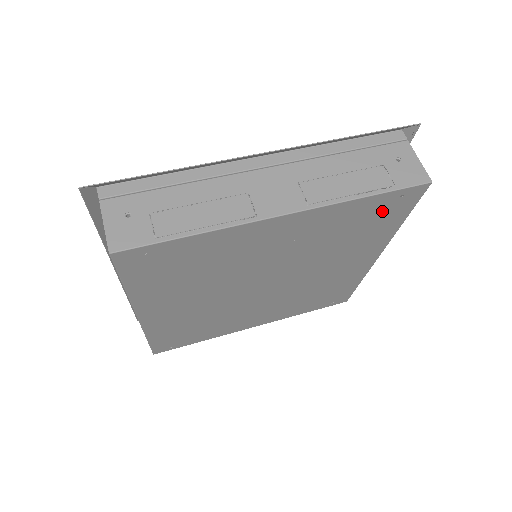
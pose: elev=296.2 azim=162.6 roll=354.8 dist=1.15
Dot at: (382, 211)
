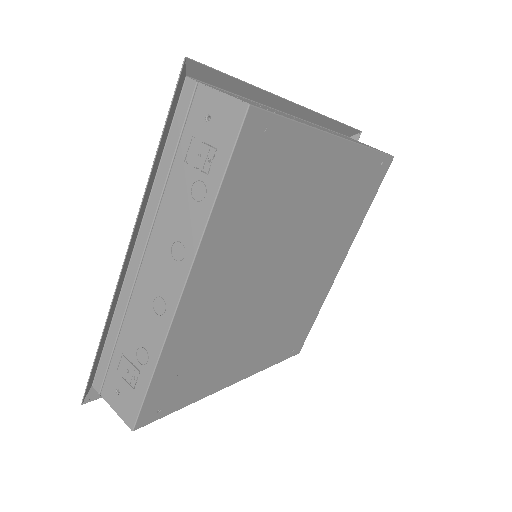
Dot at: (369, 180)
